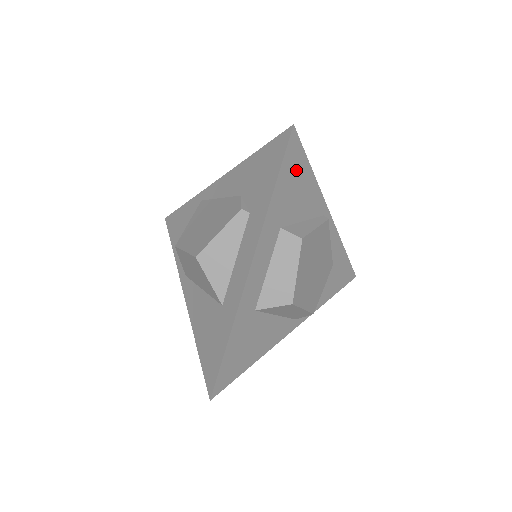
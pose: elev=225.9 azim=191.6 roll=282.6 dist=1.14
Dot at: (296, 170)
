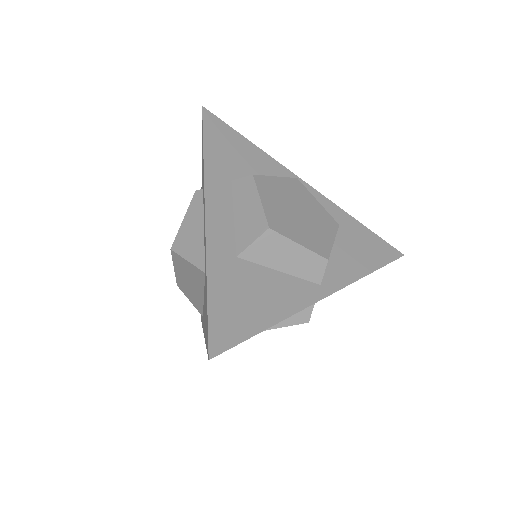
Dot at: (226, 138)
